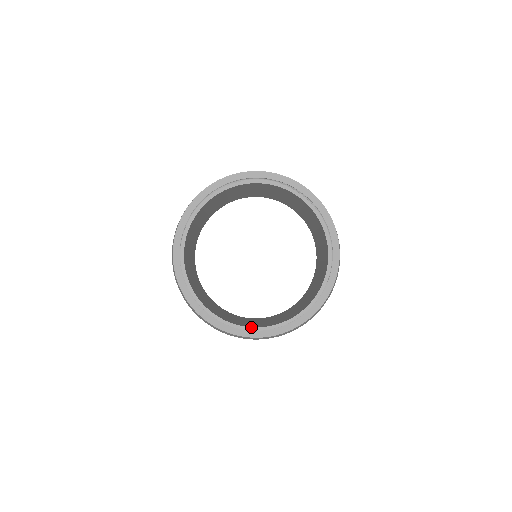
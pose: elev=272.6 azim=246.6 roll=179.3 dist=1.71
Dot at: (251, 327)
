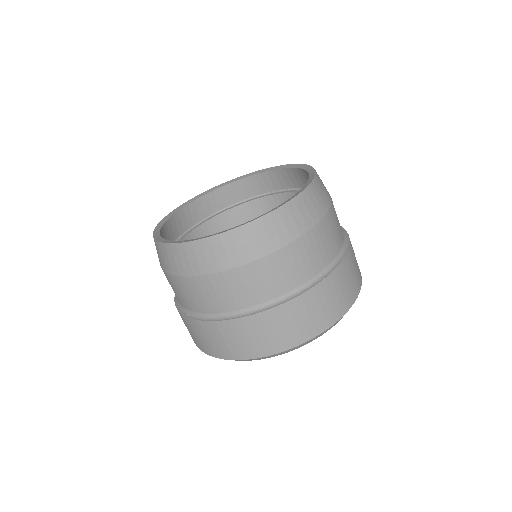
Dot at: occluded
